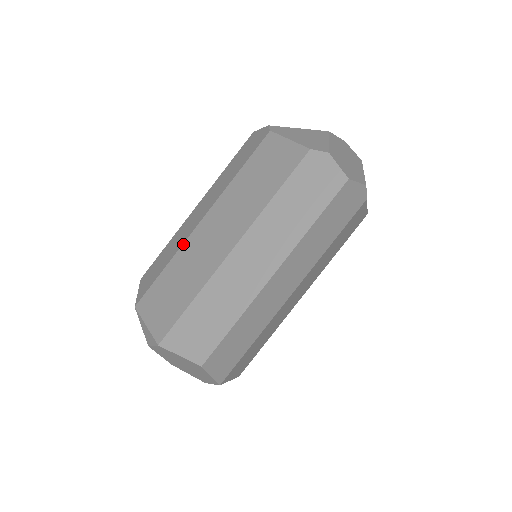
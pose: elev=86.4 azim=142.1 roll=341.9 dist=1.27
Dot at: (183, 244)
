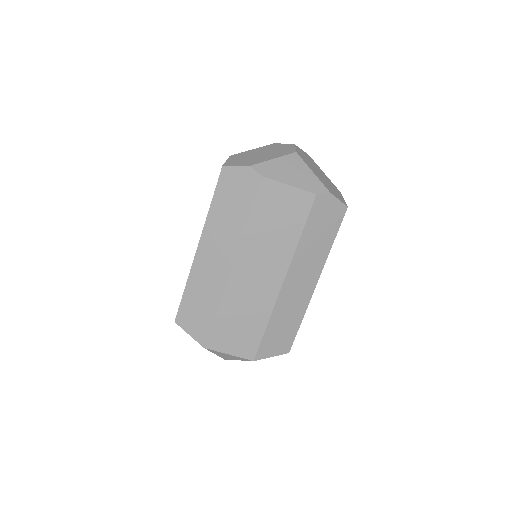
Dot at: (224, 291)
